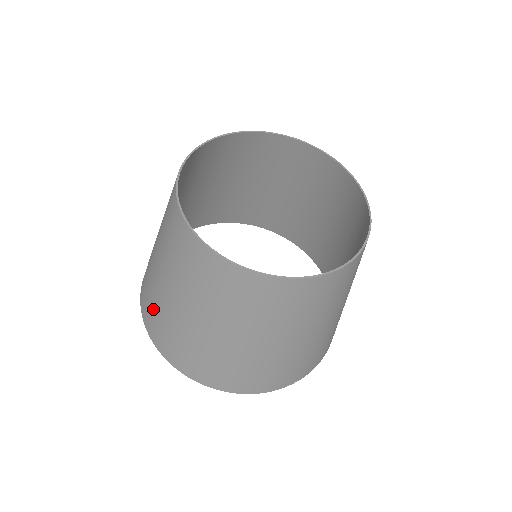
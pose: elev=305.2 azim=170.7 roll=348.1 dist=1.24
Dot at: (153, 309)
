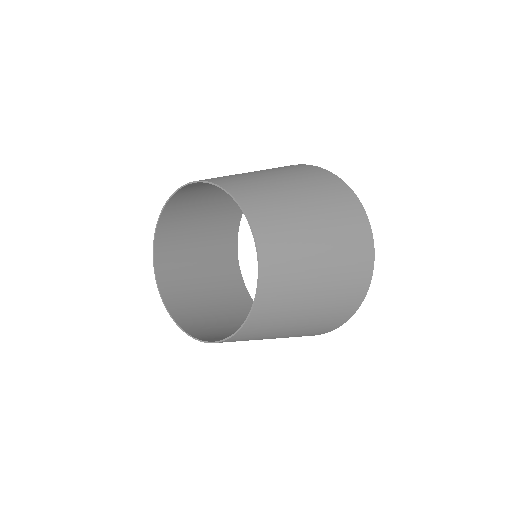
Dot at: (230, 292)
